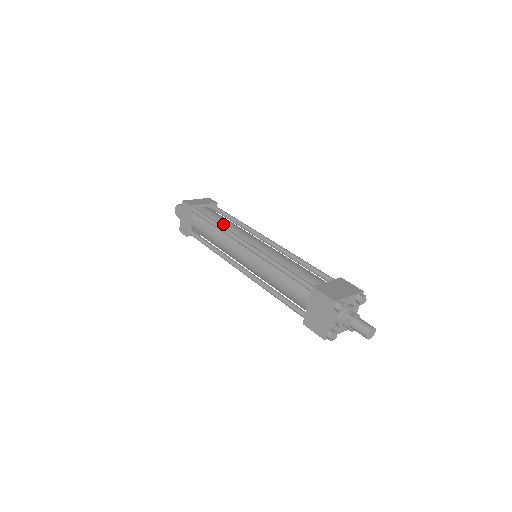
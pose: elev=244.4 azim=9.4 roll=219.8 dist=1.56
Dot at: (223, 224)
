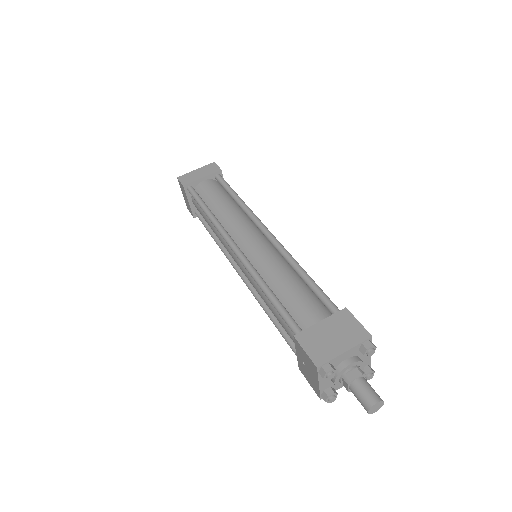
Dot at: (218, 211)
